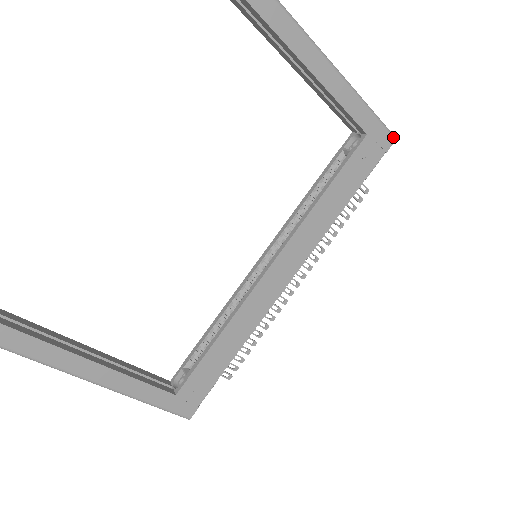
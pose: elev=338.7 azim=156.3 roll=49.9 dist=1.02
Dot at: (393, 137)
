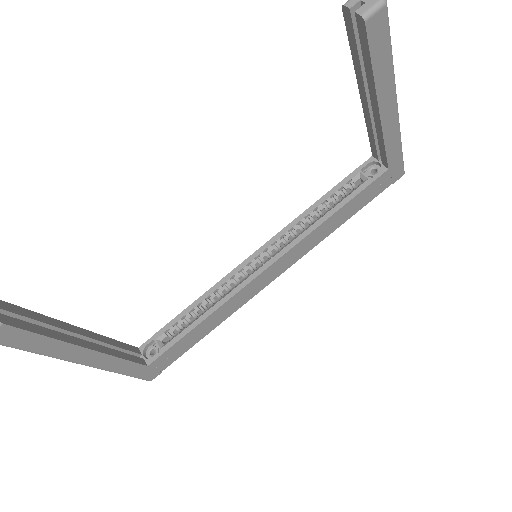
Dot at: (404, 172)
